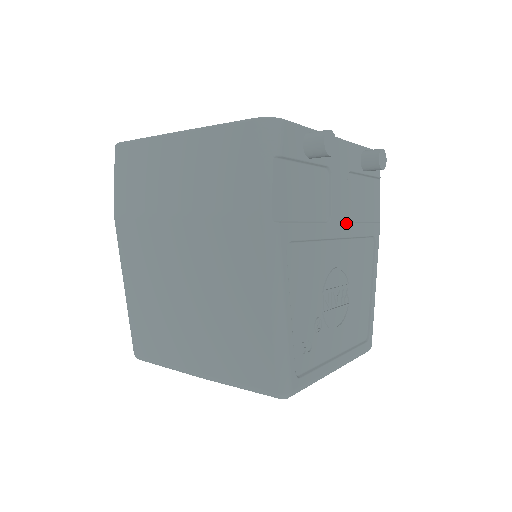
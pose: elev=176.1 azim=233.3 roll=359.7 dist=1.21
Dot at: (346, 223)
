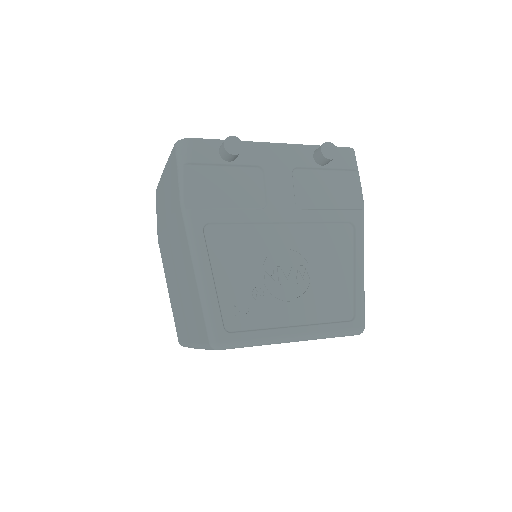
Dot at: (294, 210)
